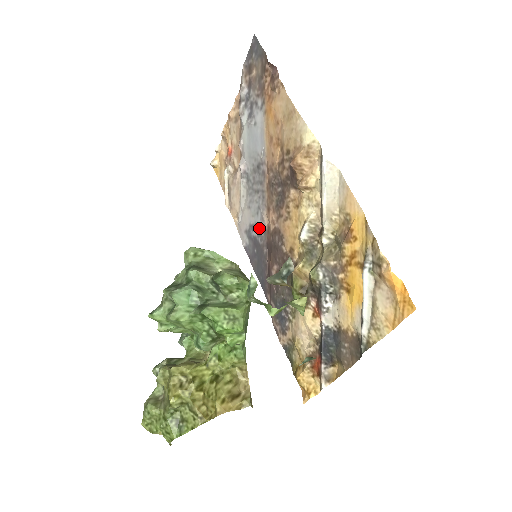
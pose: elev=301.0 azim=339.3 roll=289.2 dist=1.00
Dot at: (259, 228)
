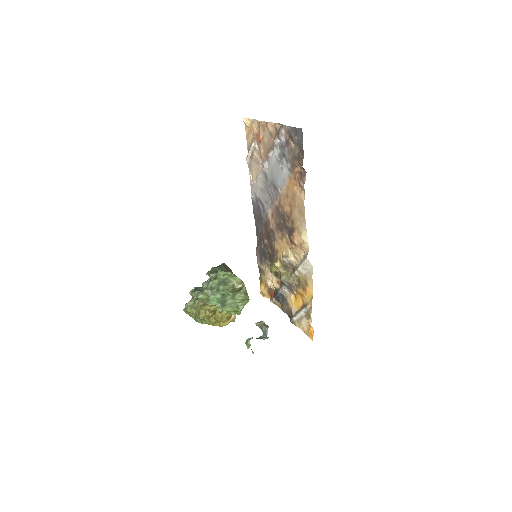
Dot at: (264, 209)
